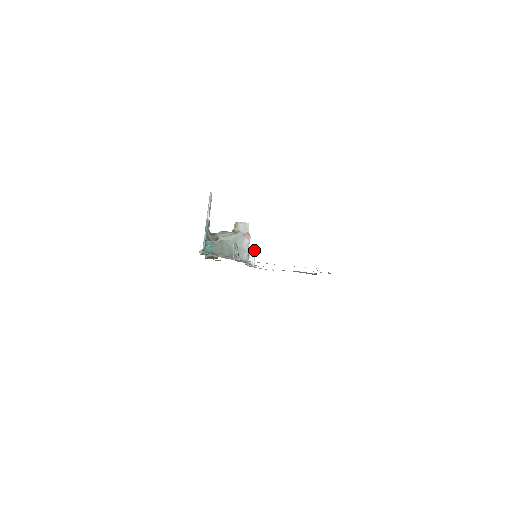
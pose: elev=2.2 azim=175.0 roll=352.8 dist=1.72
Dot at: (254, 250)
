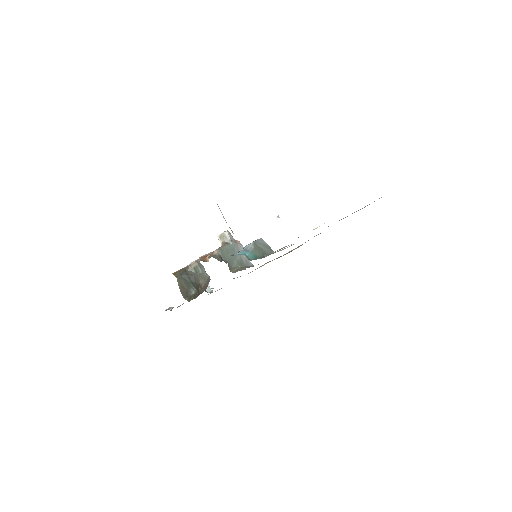
Dot at: occluded
